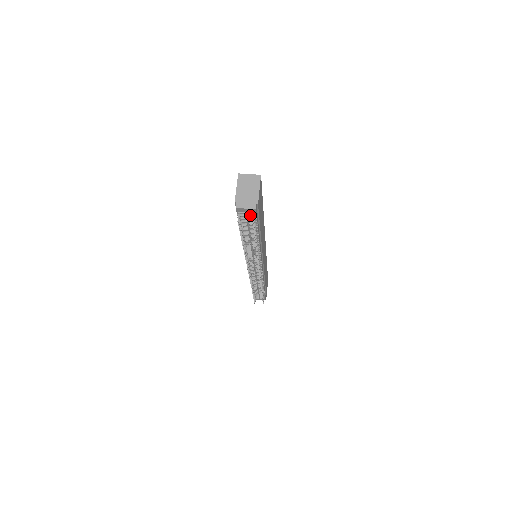
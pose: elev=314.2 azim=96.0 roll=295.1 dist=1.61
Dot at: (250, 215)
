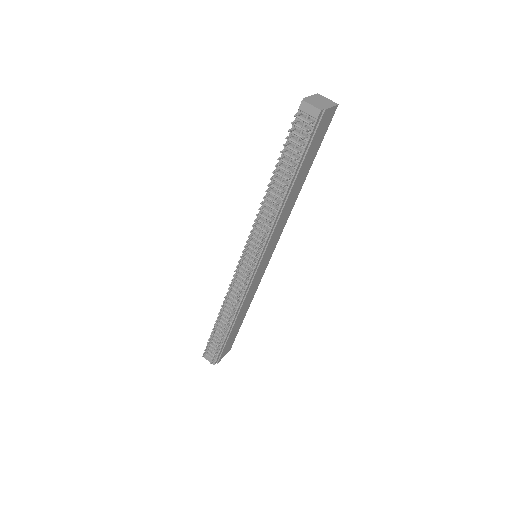
Dot at: occluded
